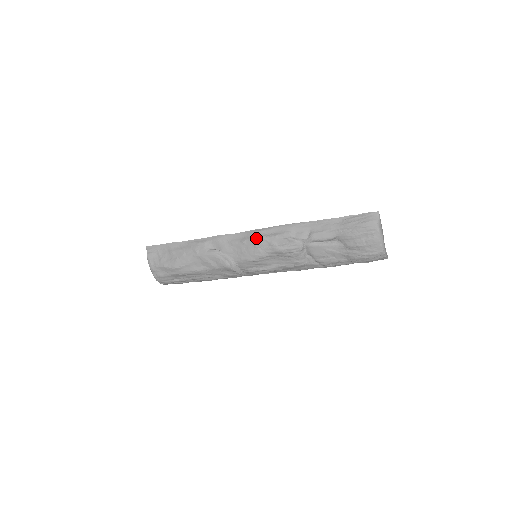
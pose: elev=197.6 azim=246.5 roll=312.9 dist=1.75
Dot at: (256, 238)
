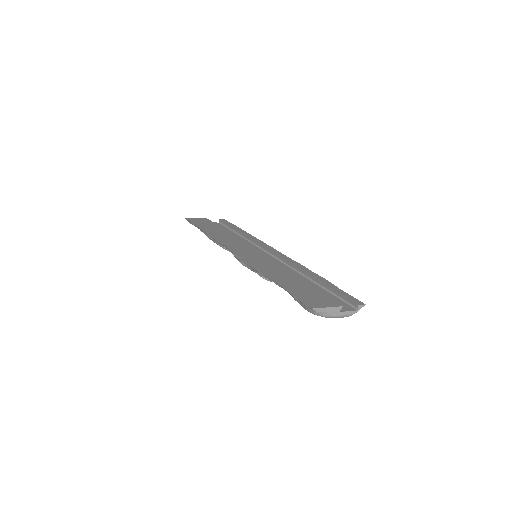
Dot at: occluded
